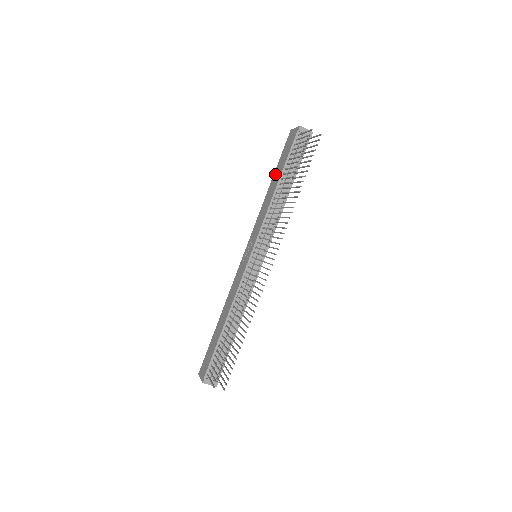
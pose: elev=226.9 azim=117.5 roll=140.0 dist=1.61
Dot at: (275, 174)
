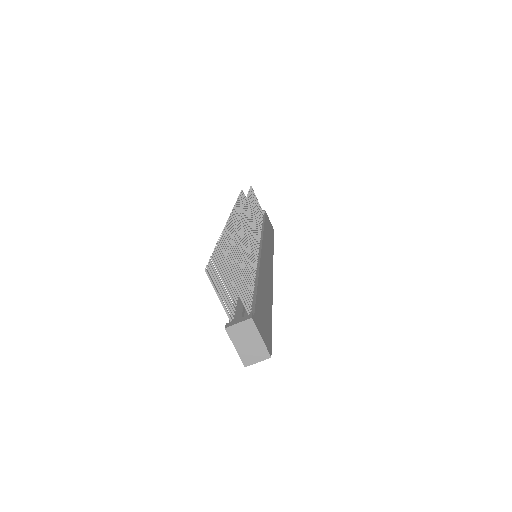
Dot at: occluded
